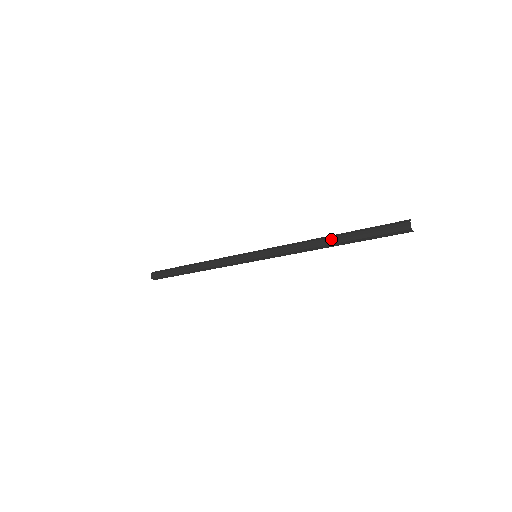
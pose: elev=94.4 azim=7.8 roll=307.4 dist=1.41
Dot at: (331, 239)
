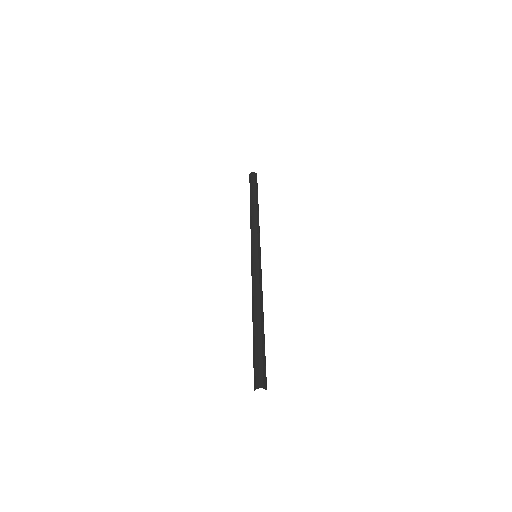
Dot at: occluded
